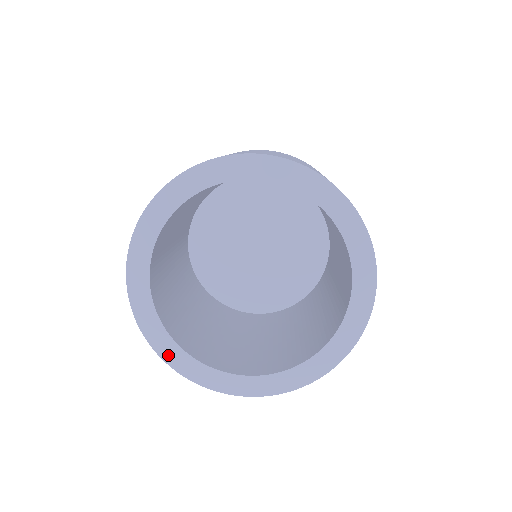
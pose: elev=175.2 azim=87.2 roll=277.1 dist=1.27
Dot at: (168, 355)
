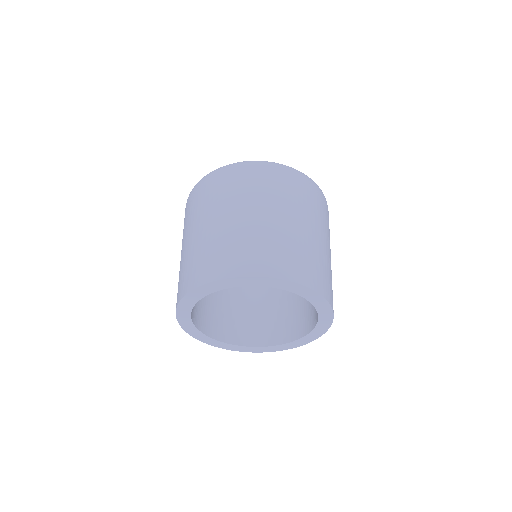
Dot at: (206, 341)
